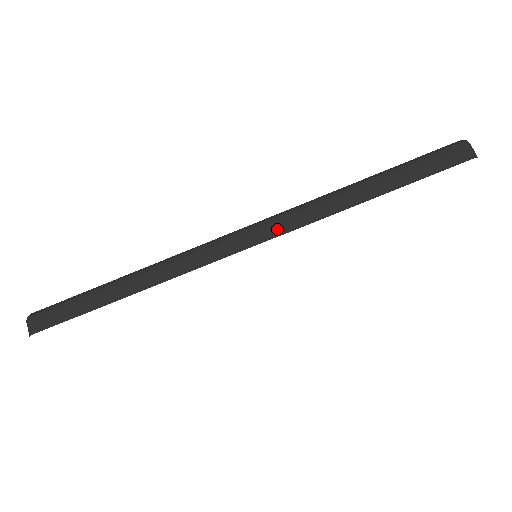
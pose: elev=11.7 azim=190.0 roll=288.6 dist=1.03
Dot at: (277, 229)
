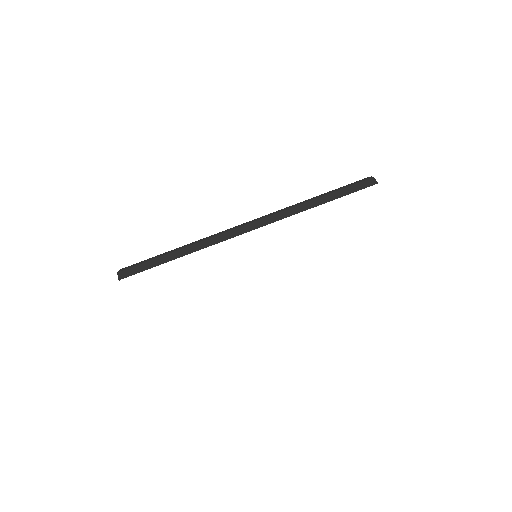
Dot at: (271, 219)
